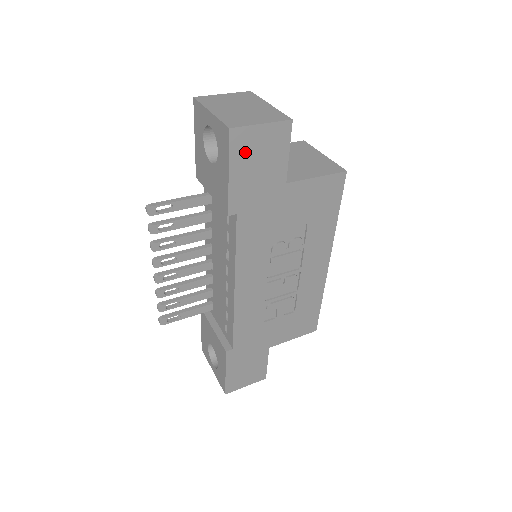
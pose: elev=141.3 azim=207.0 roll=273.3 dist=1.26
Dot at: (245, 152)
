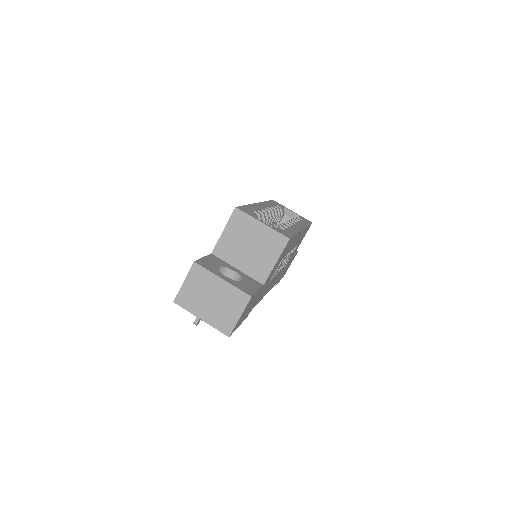
Dot at: (240, 321)
